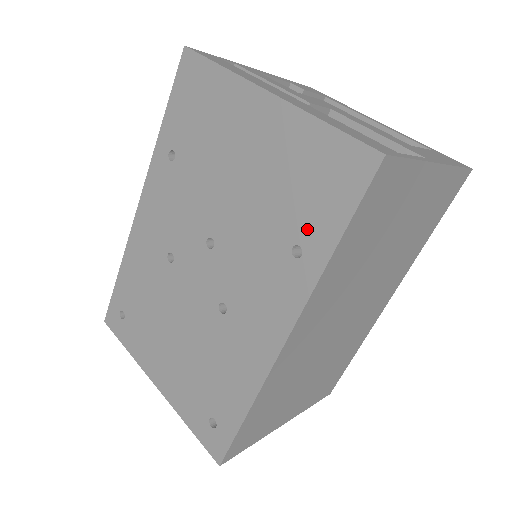
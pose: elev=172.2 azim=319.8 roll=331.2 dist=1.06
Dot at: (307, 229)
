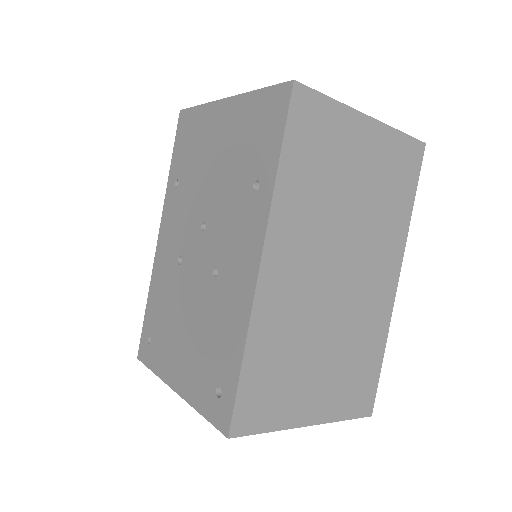
Dot at: (260, 164)
